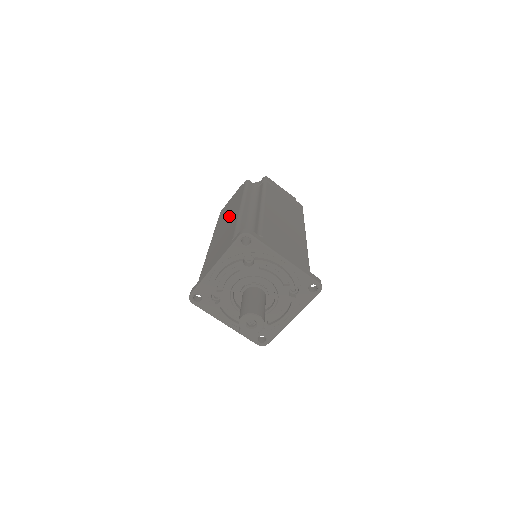
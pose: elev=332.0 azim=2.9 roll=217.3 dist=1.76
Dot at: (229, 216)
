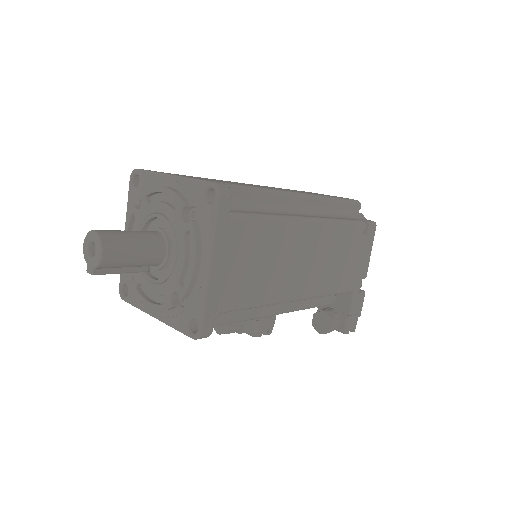
Dot at: occluded
